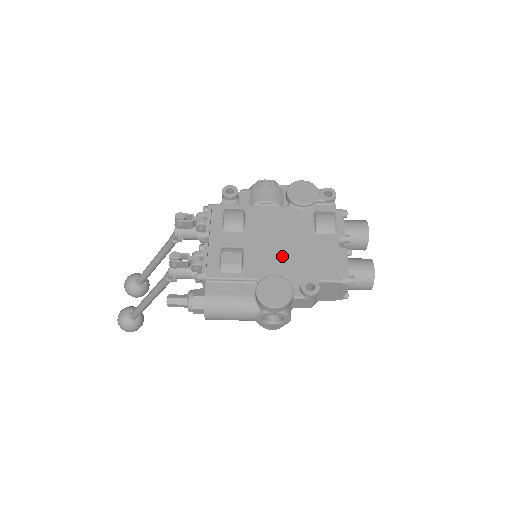
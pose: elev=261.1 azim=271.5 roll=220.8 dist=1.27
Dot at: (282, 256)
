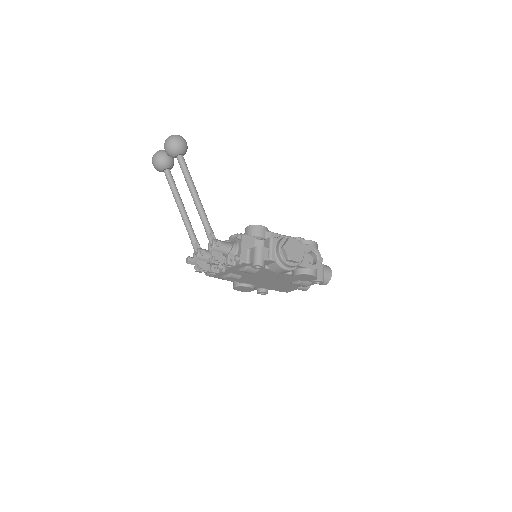
Dot at: (262, 282)
